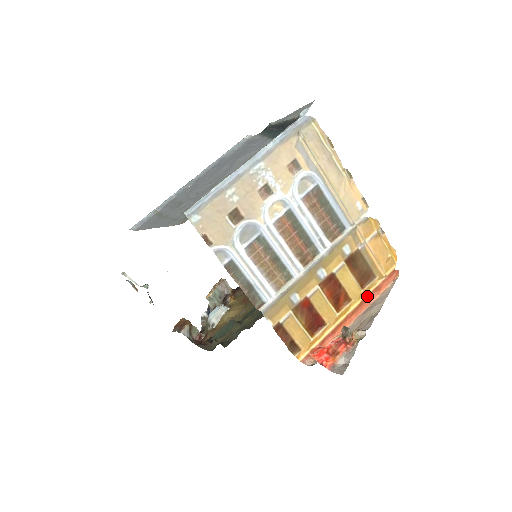
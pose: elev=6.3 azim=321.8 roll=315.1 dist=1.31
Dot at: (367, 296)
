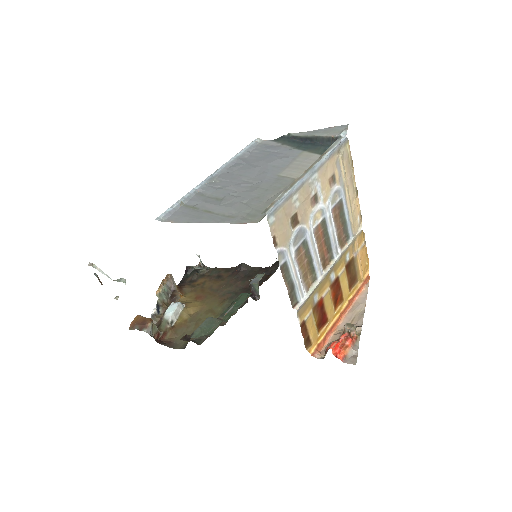
Dot at: (353, 297)
